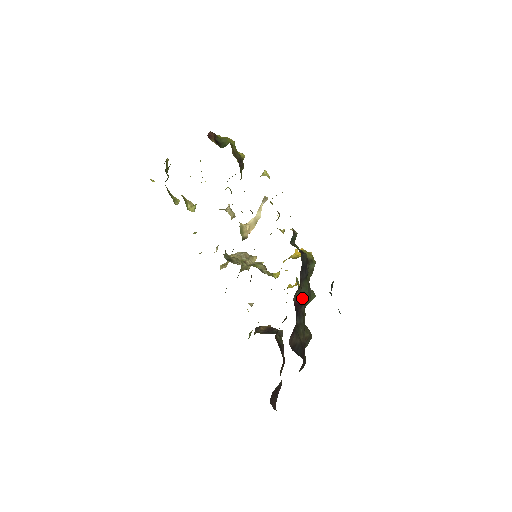
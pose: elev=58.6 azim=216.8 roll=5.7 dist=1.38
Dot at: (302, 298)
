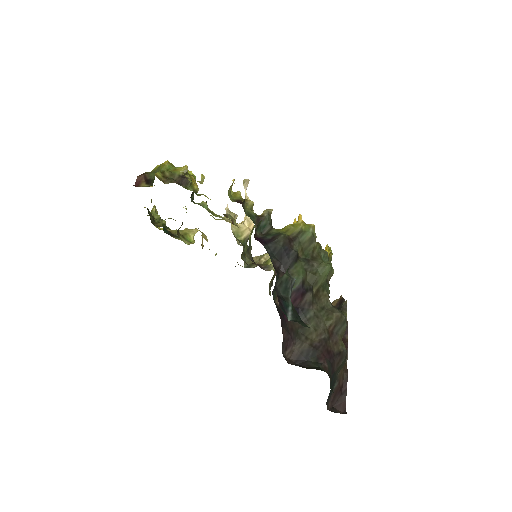
Dot at: (297, 290)
